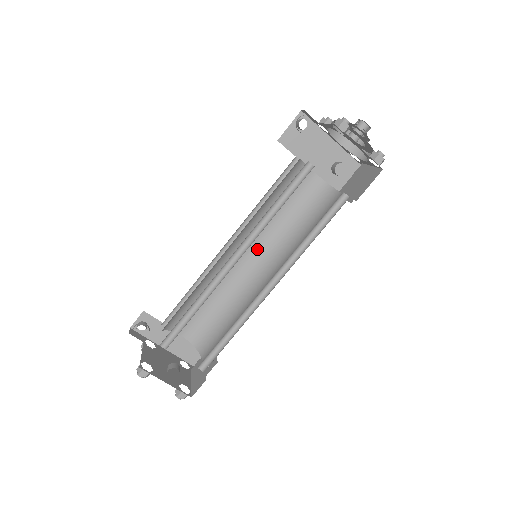
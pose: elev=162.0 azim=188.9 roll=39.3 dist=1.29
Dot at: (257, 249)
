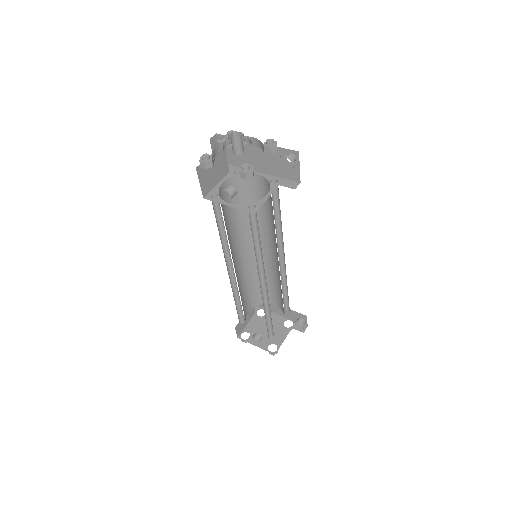
Dot at: (269, 242)
